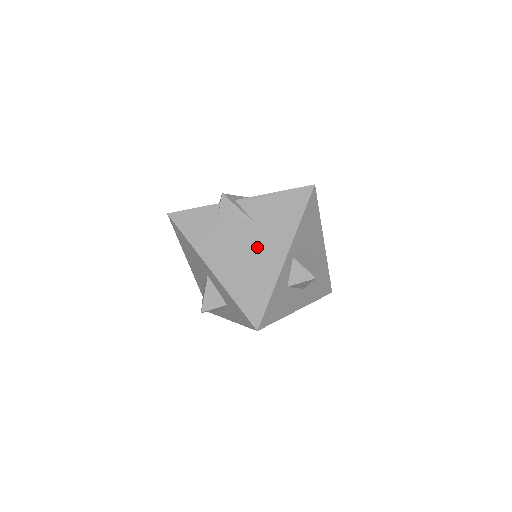
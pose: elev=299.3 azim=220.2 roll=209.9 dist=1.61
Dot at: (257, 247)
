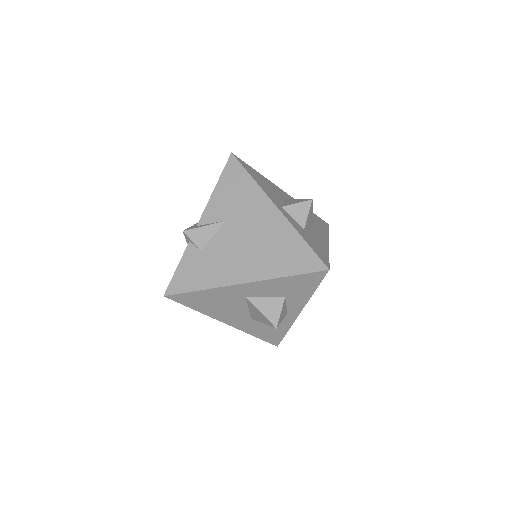
Dot at: (252, 229)
